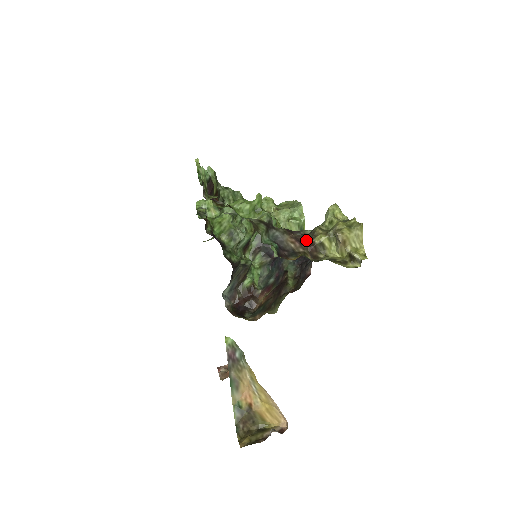
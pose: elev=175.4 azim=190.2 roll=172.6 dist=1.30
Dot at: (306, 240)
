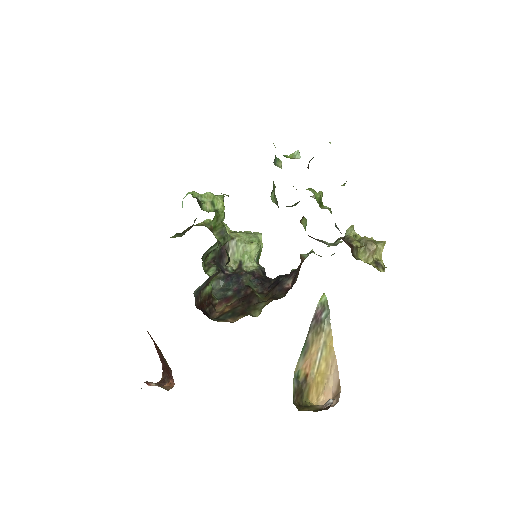
Dot at: occluded
